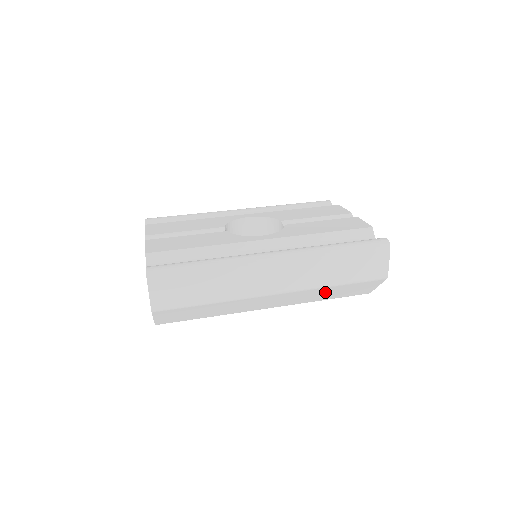
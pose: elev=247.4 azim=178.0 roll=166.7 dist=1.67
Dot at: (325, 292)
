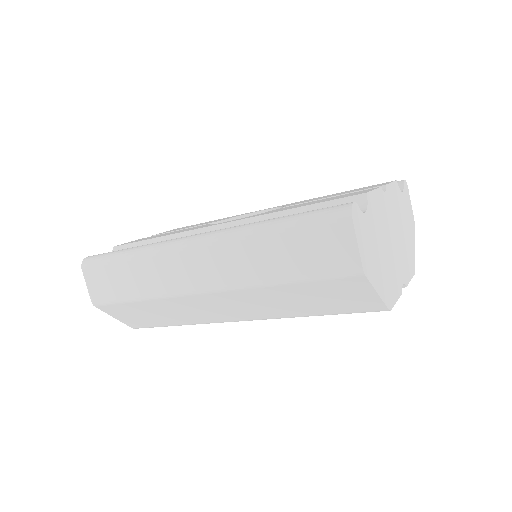
Dot at: (284, 297)
